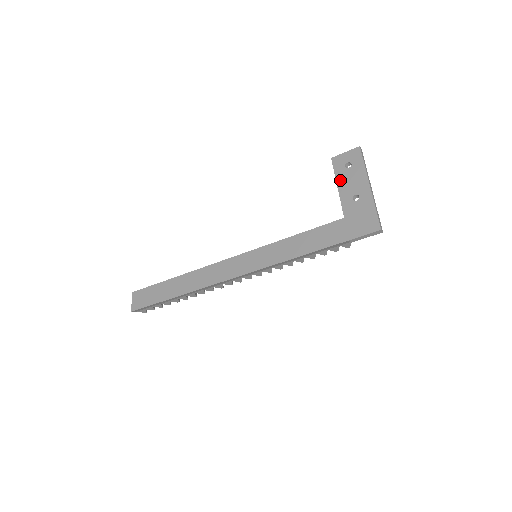
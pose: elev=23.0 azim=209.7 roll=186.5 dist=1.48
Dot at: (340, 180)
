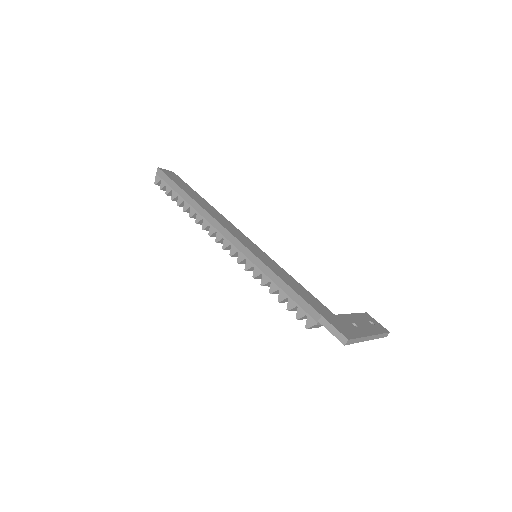
Dot at: (358, 316)
